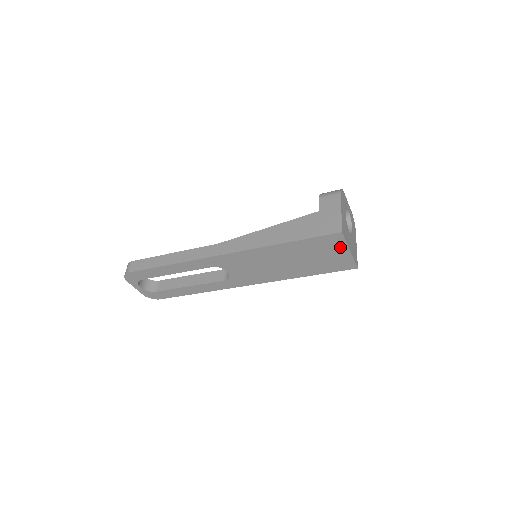
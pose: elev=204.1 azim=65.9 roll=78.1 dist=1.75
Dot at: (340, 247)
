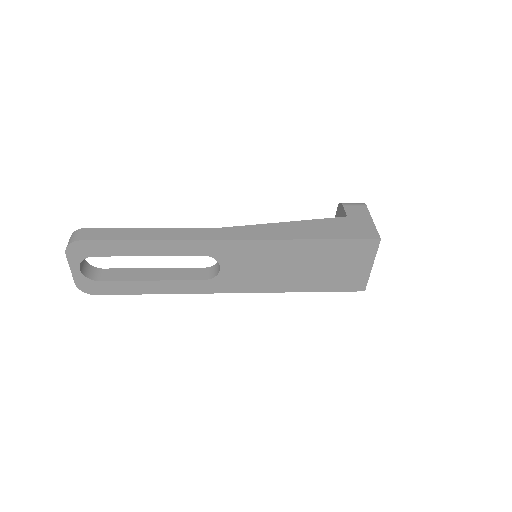
Dot at: (366, 259)
